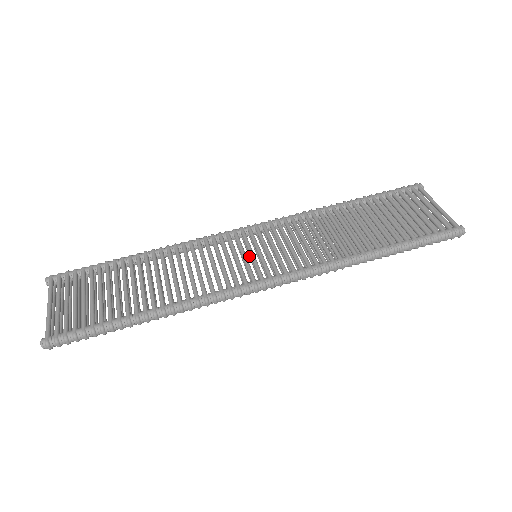
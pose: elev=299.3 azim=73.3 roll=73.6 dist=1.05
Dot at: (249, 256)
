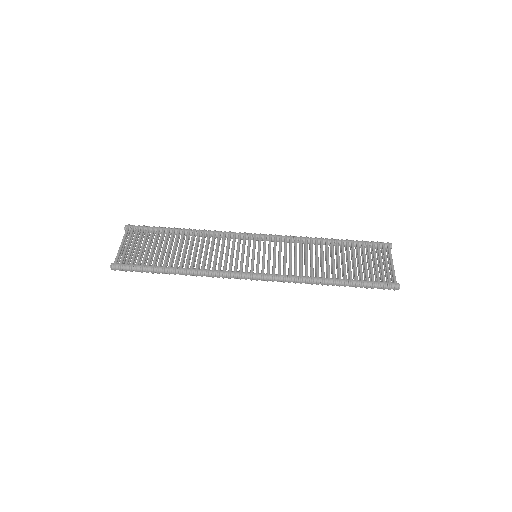
Dot at: occluded
